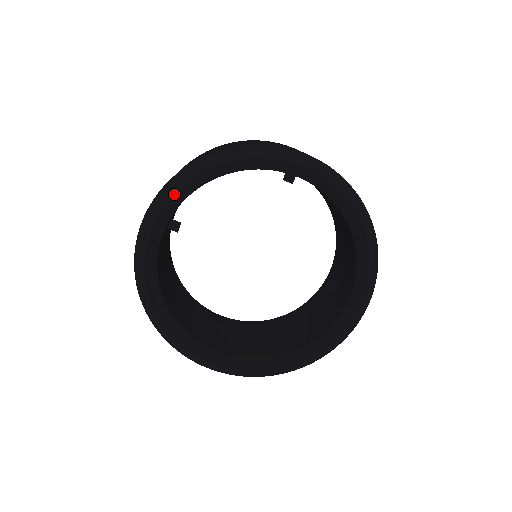
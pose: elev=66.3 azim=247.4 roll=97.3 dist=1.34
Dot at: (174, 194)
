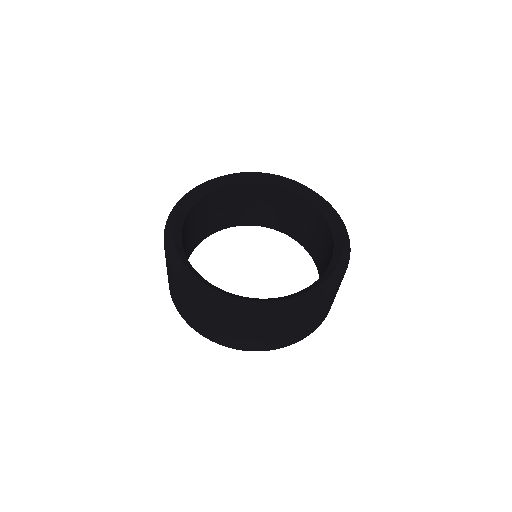
Dot at: (240, 173)
